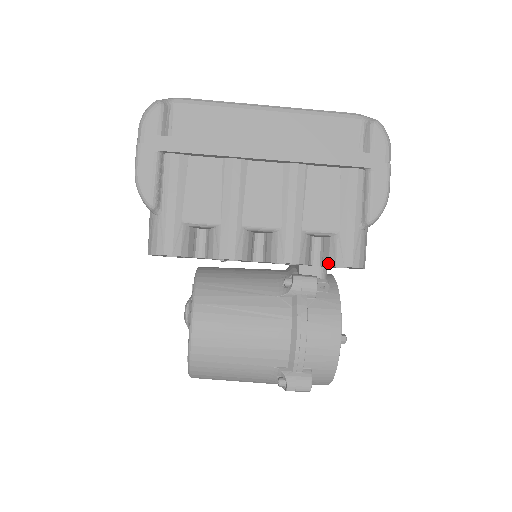
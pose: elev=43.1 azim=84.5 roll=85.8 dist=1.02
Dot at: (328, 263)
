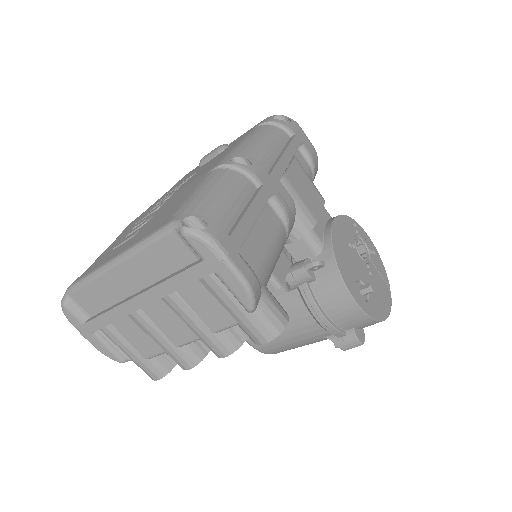
Dot at: occluded
